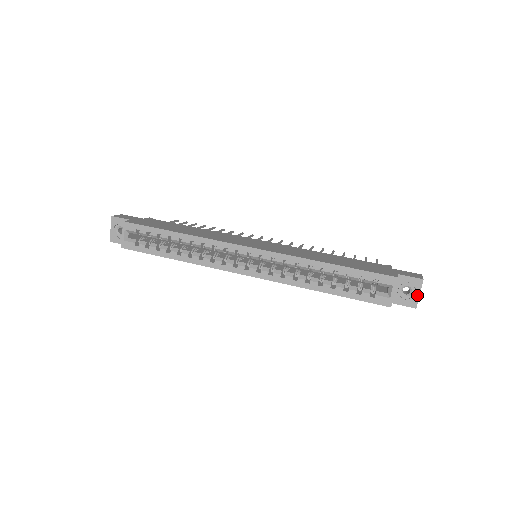
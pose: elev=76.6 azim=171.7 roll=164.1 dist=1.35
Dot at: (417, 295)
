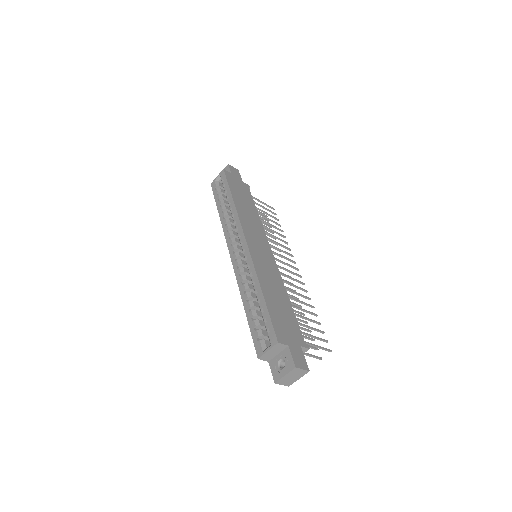
Dot at: (283, 374)
